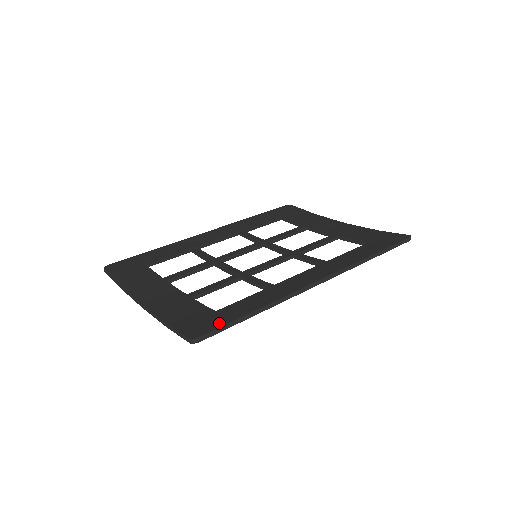
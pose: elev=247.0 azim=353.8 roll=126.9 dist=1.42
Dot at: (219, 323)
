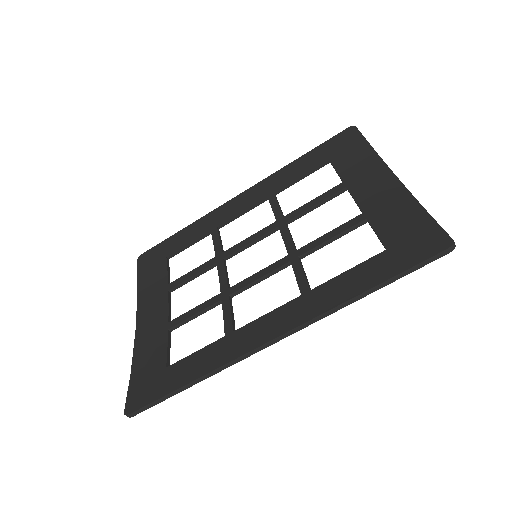
Dot at: (153, 395)
